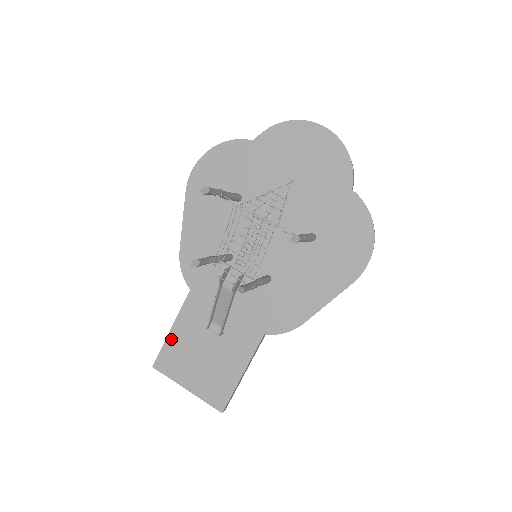
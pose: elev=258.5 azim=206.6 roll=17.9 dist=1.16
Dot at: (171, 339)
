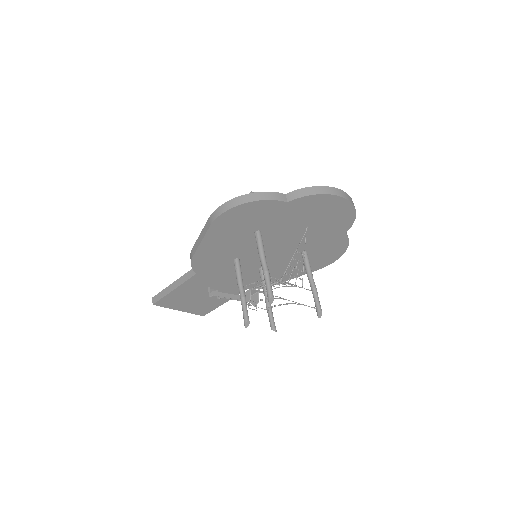
Dot at: (172, 294)
